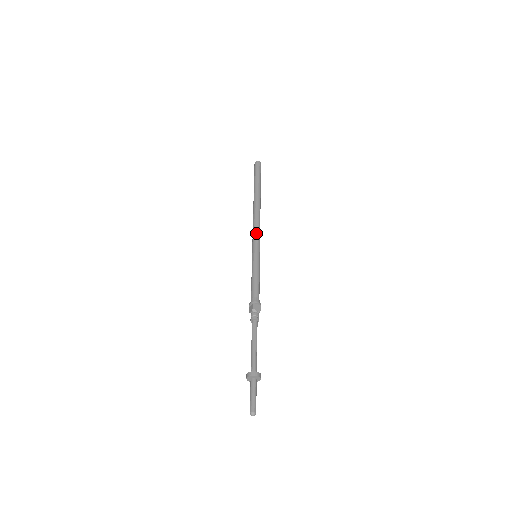
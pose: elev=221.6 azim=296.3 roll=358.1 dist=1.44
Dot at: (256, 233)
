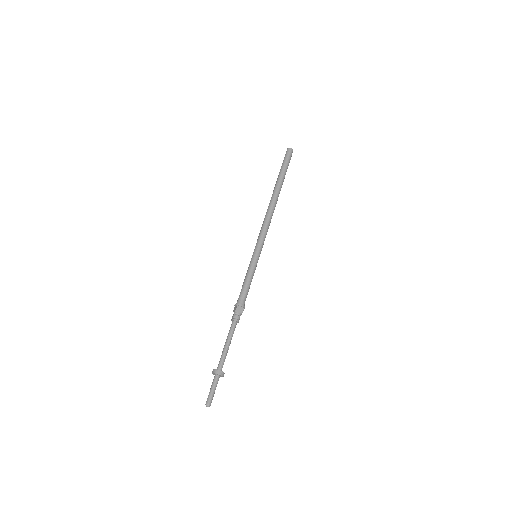
Dot at: (263, 232)
